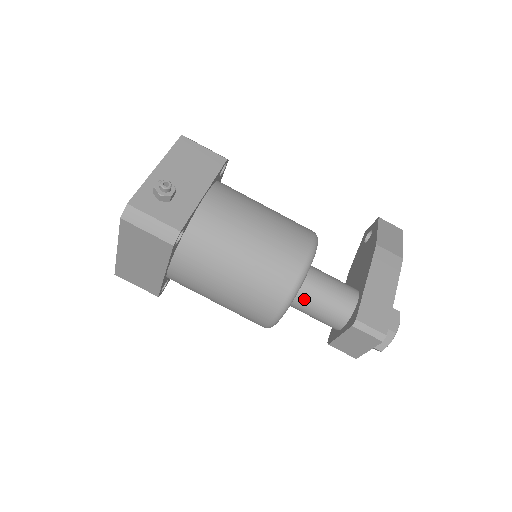
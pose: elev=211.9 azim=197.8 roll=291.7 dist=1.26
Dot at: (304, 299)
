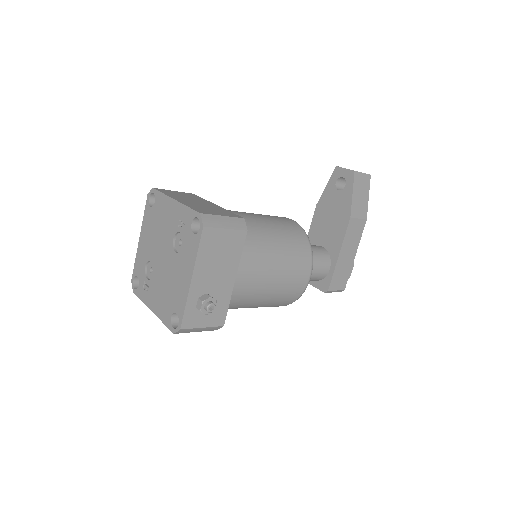
Dot at: occluded
